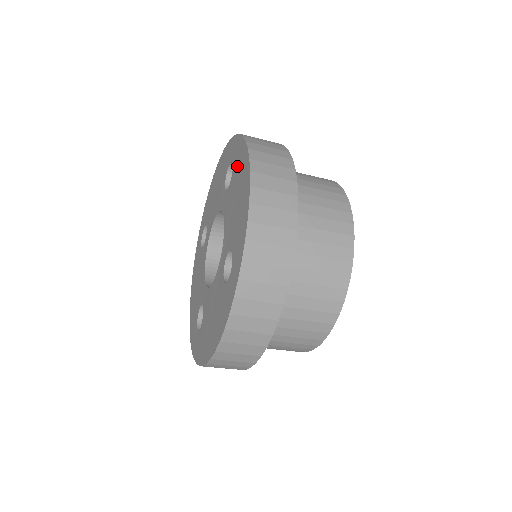
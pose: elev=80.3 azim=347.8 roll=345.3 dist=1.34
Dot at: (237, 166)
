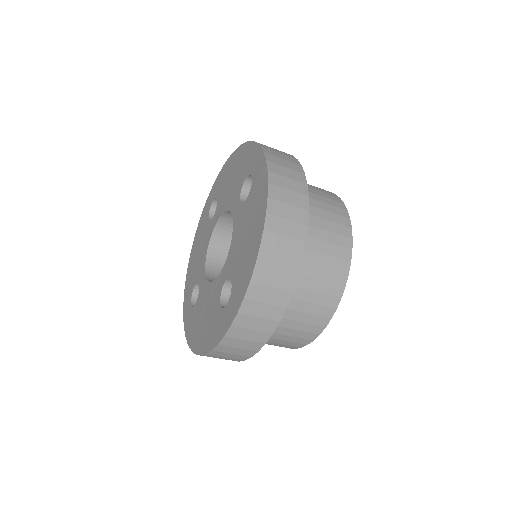
Dot at: (255, 196)
